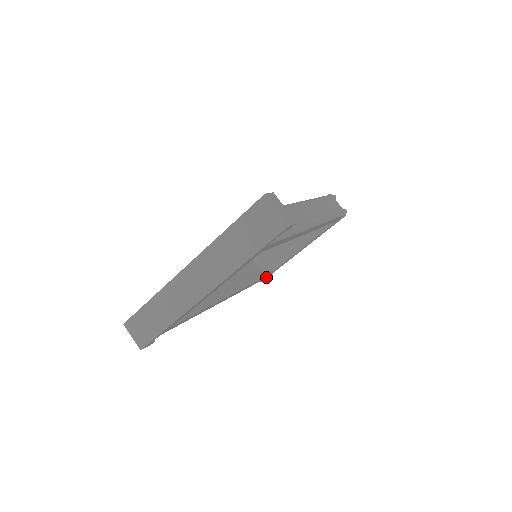
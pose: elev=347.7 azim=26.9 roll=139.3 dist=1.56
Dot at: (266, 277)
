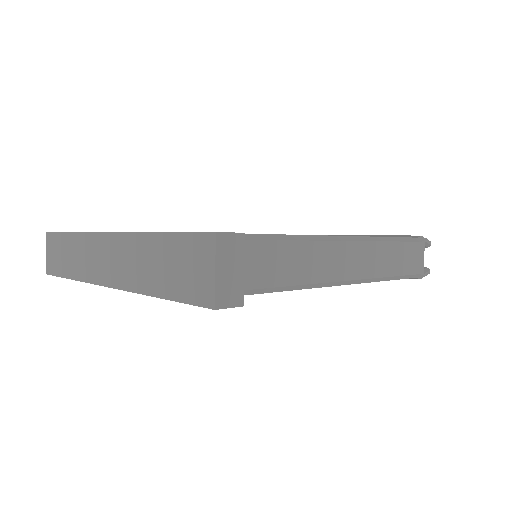
Dot at: occluded
